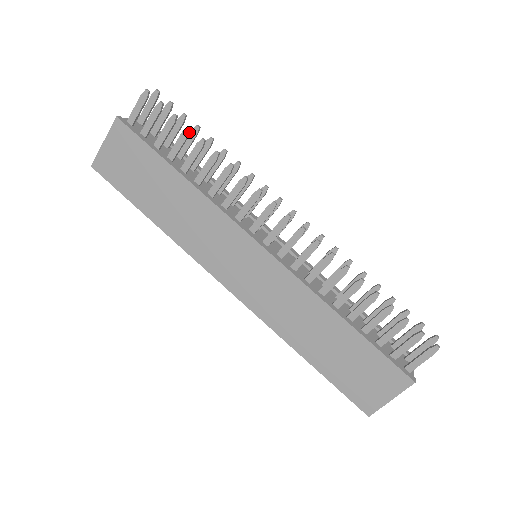
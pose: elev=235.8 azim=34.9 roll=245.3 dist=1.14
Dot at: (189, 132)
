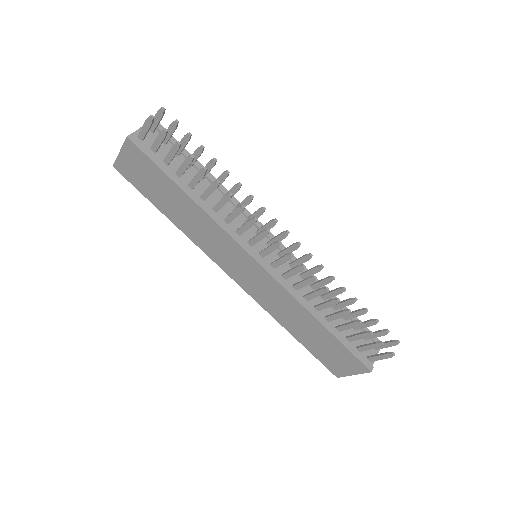
Dot at: (192, 160)
